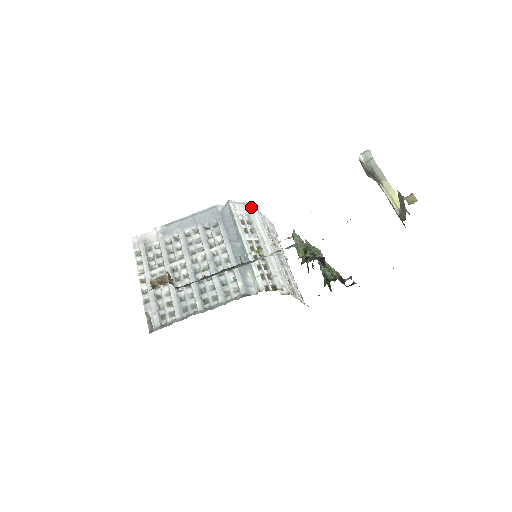
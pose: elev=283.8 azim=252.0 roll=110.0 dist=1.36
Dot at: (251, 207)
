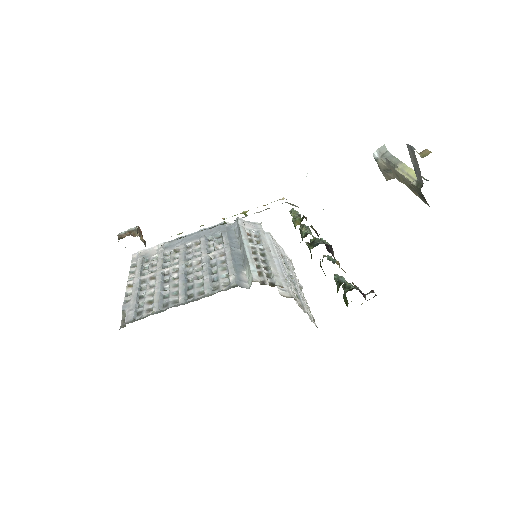
Dot at: occluded
